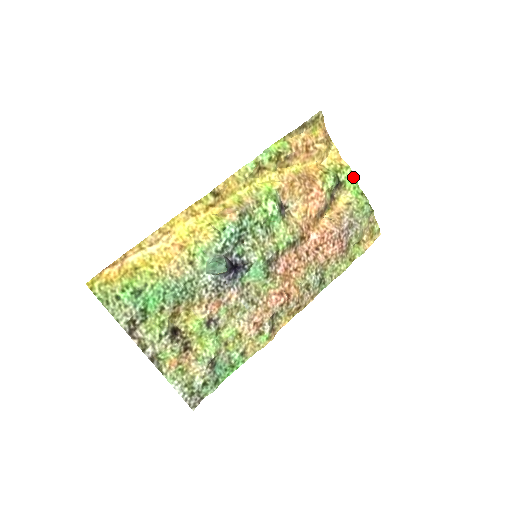
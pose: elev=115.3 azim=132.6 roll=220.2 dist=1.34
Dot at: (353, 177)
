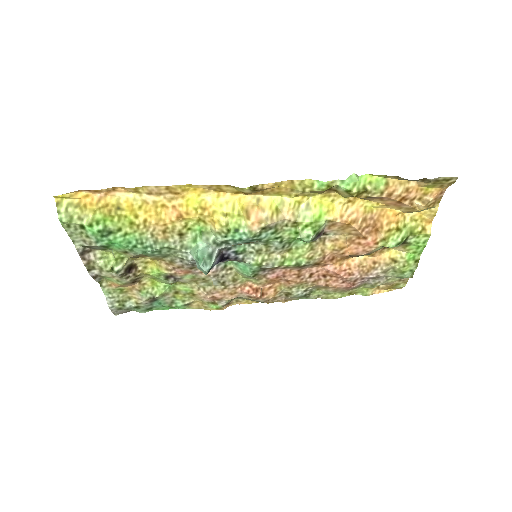
Dot at: (424, 245)
